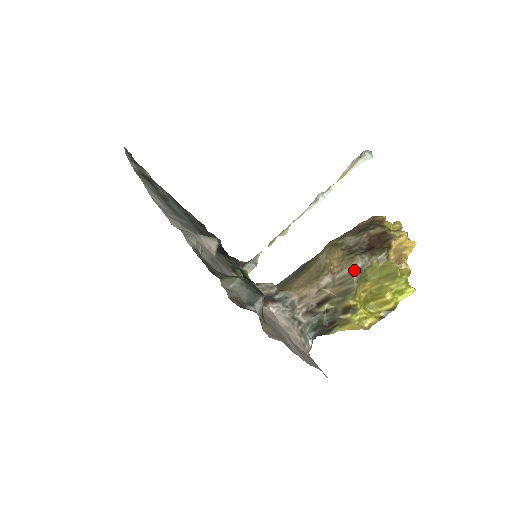
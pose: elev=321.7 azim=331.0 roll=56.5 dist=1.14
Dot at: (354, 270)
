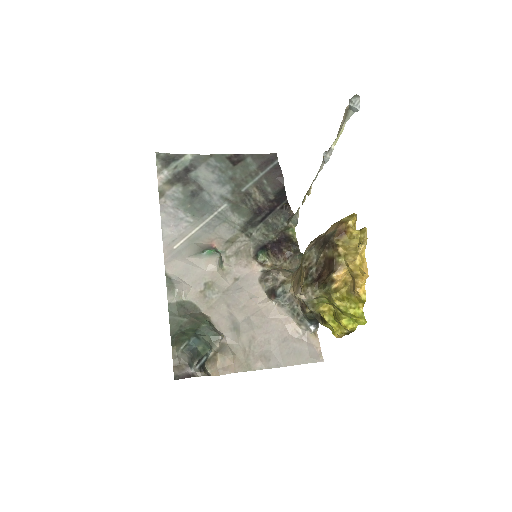
Dot at: occluded
